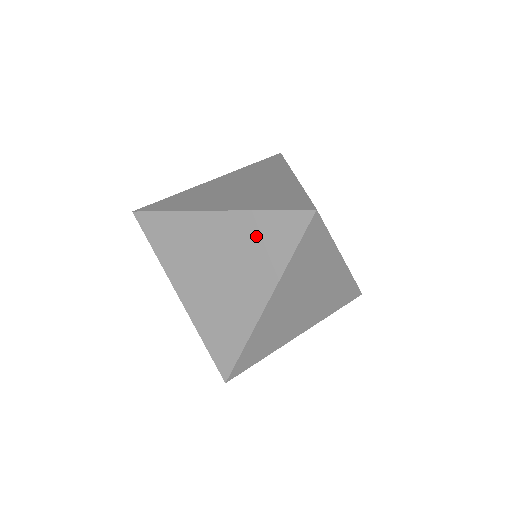
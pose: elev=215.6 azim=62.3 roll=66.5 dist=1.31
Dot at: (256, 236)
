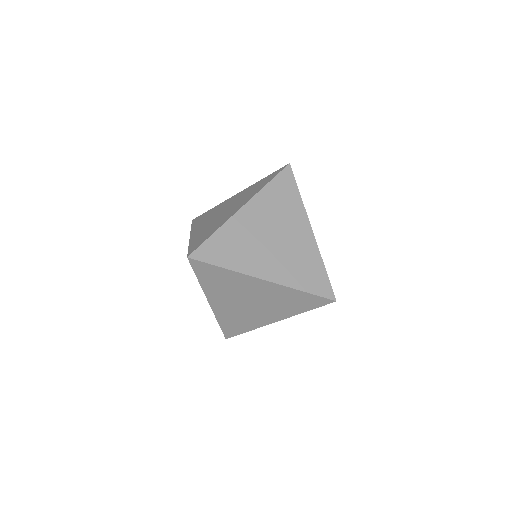
Dot at: (288, 298)
